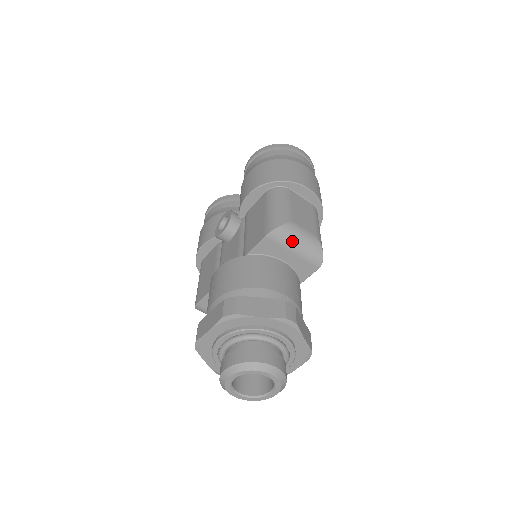
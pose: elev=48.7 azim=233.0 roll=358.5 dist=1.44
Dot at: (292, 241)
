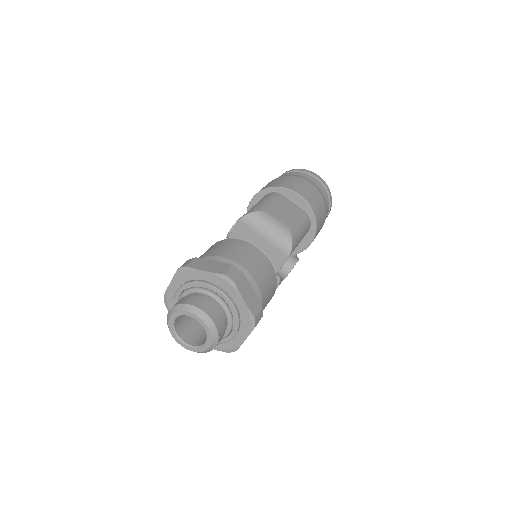
Dot at: (262, 227)
